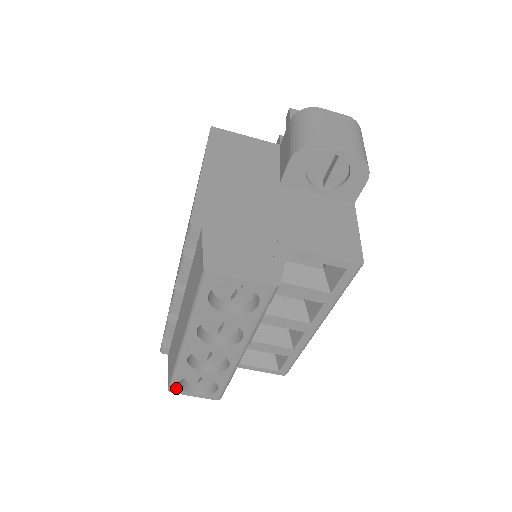
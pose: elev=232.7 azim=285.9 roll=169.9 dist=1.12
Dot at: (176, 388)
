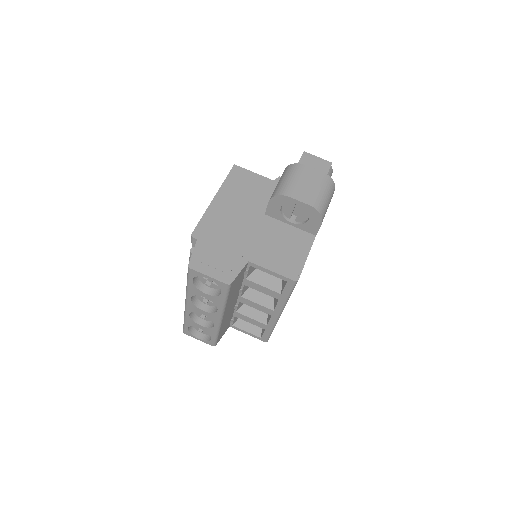
Dot at: (187, 331)
